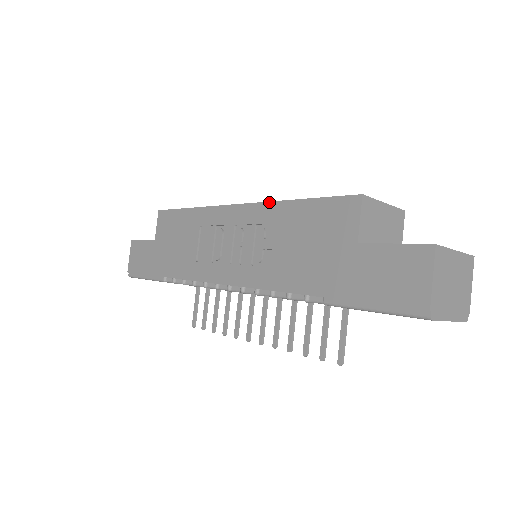
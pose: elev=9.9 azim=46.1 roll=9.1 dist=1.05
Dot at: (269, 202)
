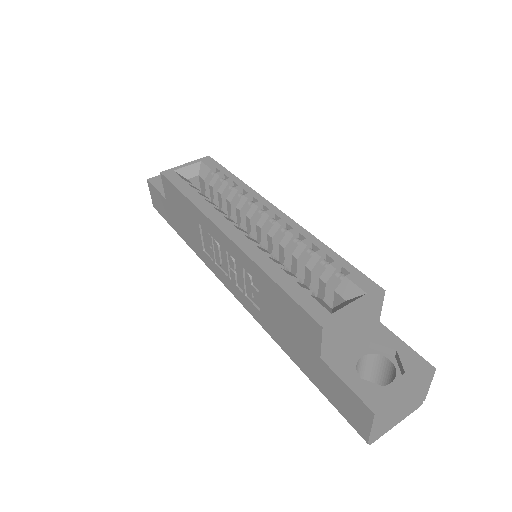
Dot at: (250, 259)
